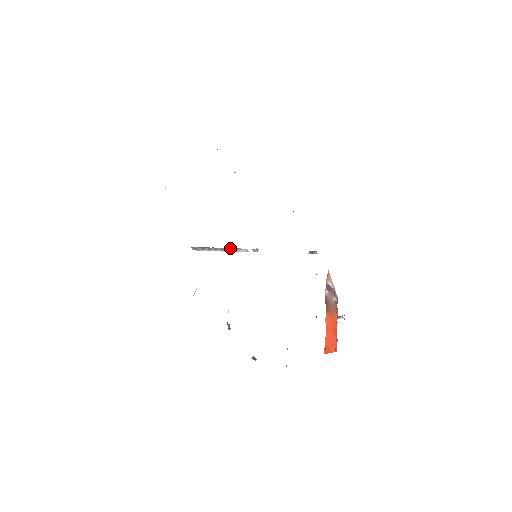
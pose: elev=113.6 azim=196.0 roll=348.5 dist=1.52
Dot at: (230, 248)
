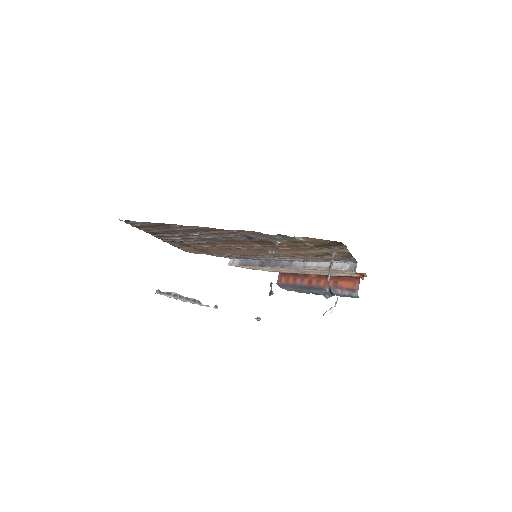
Dot at: (194, 299)
